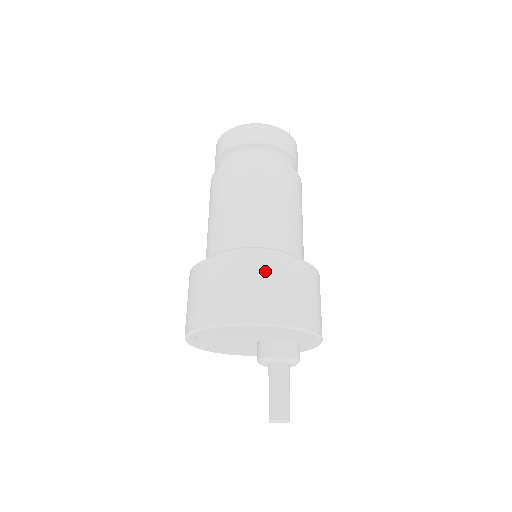
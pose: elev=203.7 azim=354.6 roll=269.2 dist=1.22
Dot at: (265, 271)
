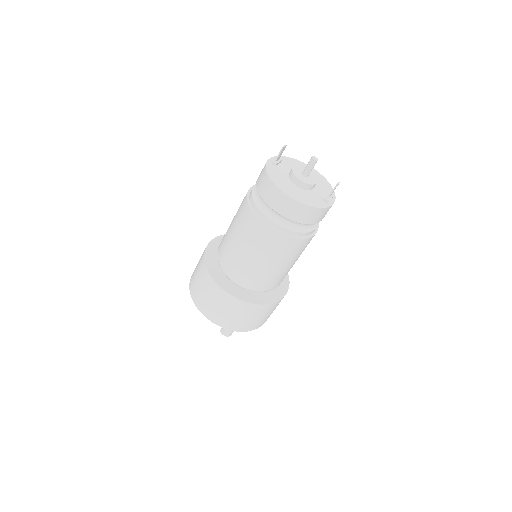
Dot at: (230, 306)
